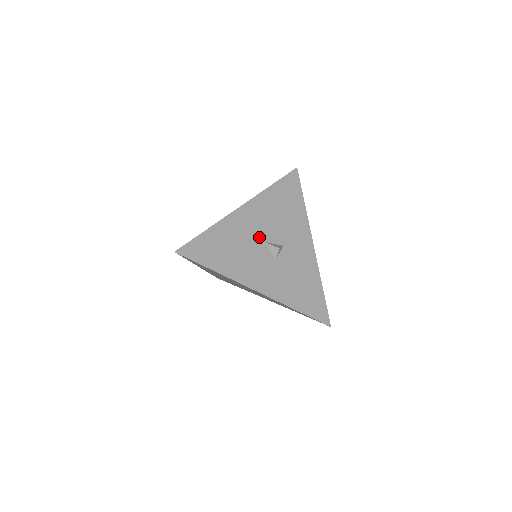
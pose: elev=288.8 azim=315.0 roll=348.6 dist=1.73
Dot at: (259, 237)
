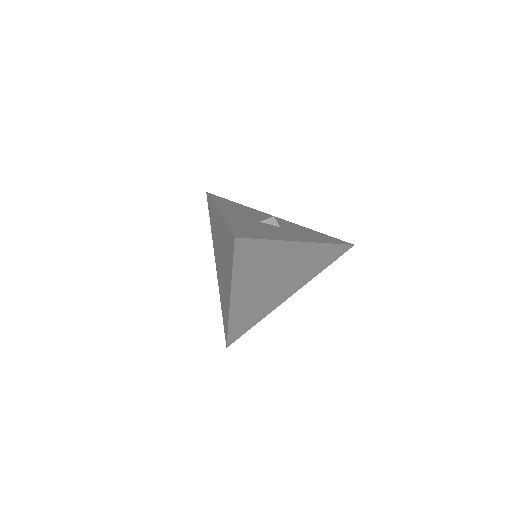
Dot at: (253, 221)
